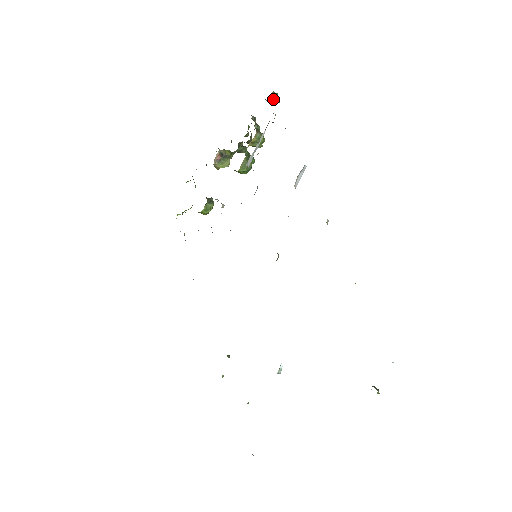
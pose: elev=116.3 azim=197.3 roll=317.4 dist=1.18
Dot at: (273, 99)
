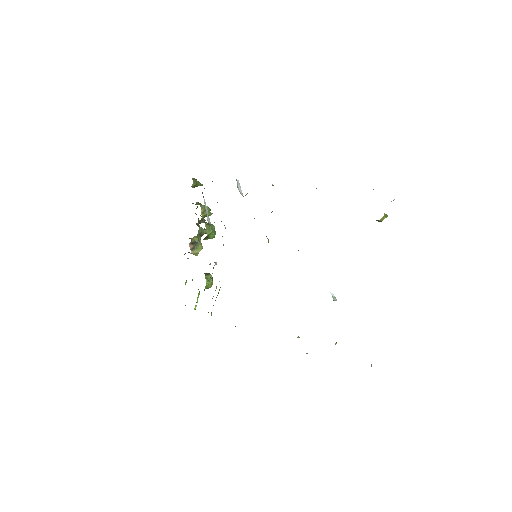
Dot at: (195, 183)
